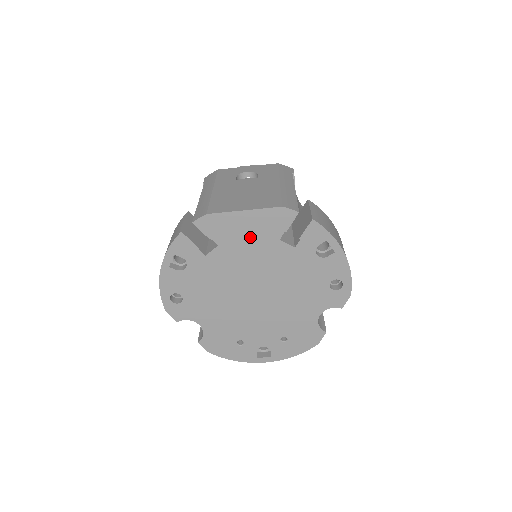
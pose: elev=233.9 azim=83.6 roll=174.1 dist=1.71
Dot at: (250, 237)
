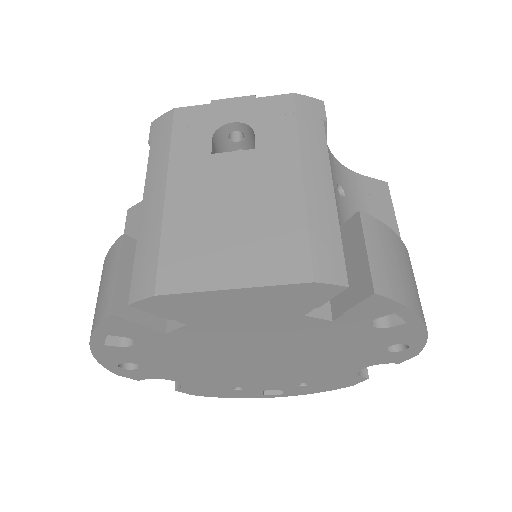
Dot at: (247, 315)
